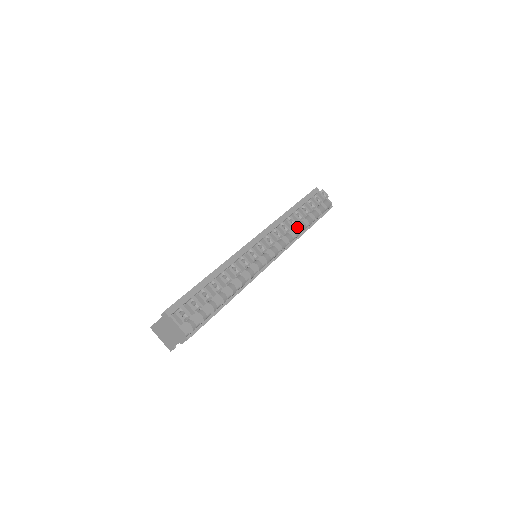
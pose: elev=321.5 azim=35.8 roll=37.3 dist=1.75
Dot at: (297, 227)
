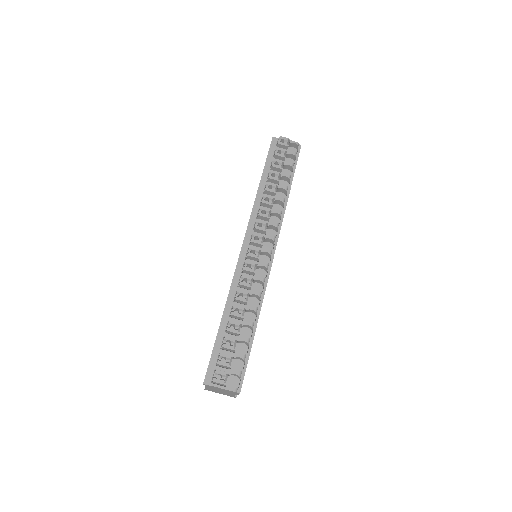
Dot at: (277, 199)
